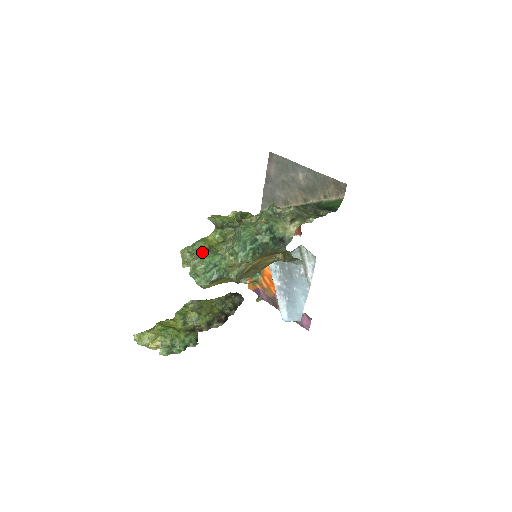
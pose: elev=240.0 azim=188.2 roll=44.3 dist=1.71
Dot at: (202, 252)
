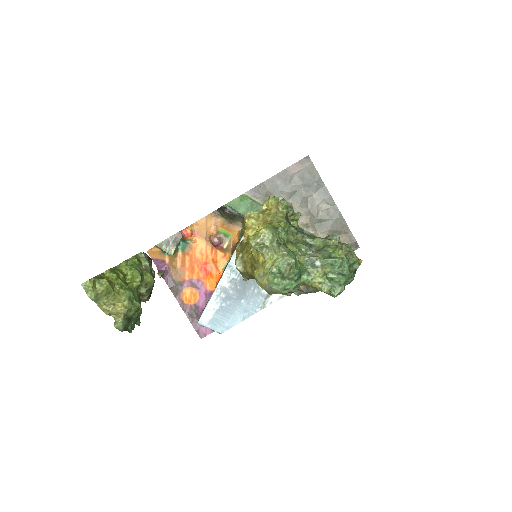
Dot at: occluded
